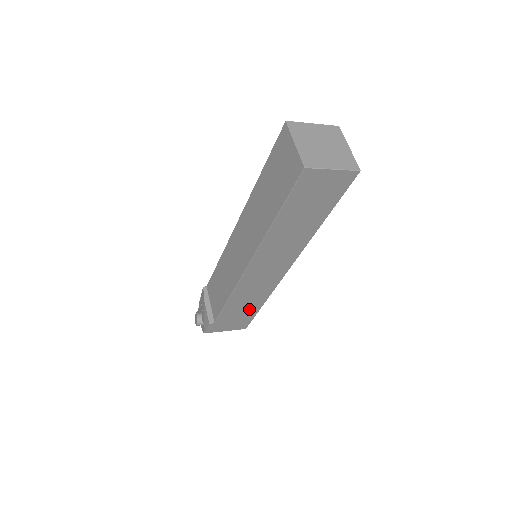
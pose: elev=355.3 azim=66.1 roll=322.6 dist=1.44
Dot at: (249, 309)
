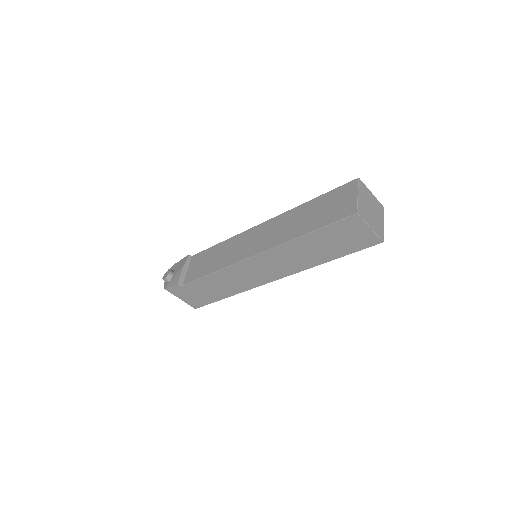
Dot at: (216, 293)
